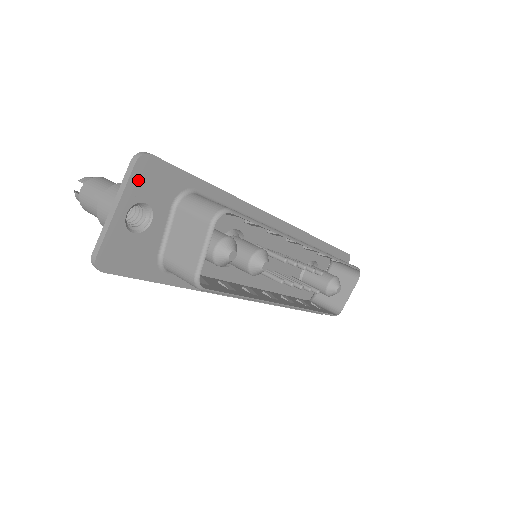
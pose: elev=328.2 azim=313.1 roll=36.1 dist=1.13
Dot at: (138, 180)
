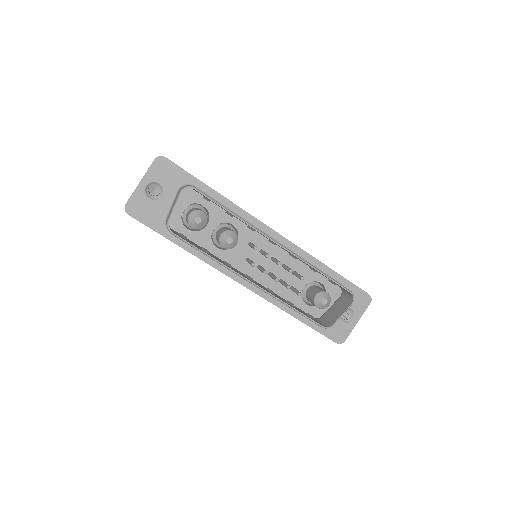
Dot at: (155, 169)
